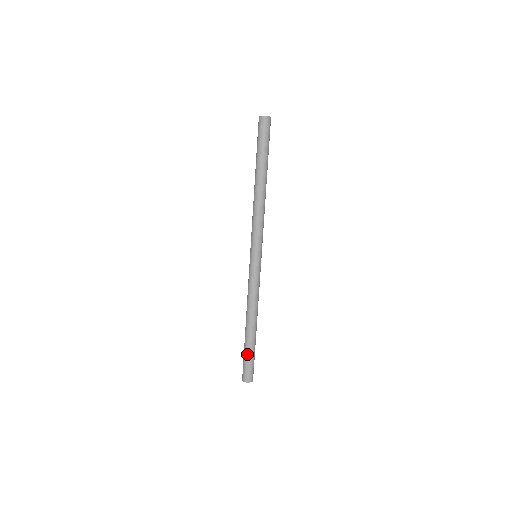
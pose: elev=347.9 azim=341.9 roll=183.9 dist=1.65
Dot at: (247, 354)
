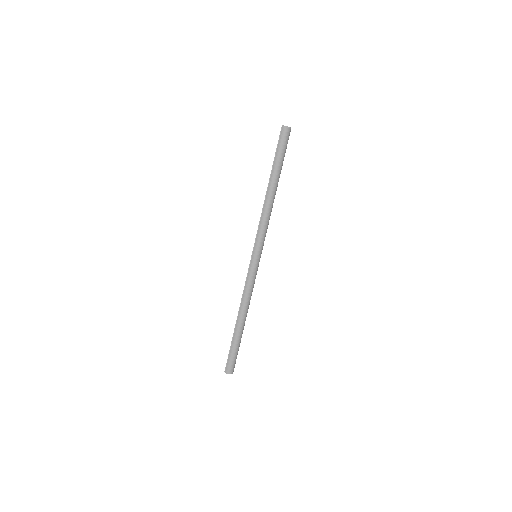
Dot at: (237, 348)
